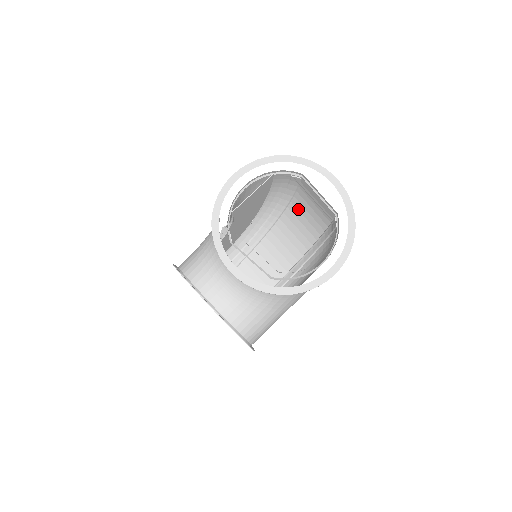
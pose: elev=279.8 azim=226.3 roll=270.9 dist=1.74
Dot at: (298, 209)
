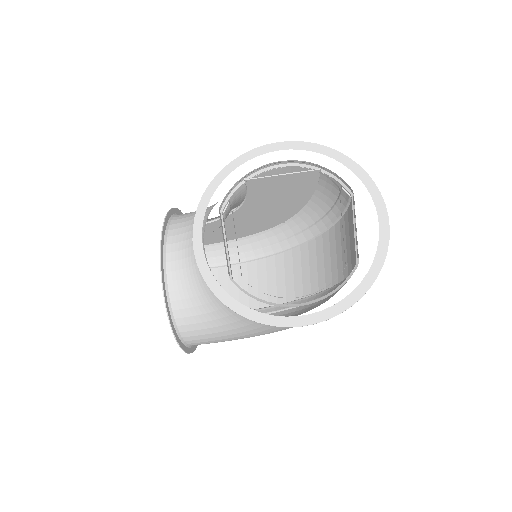
Dot at: (336, 238)
